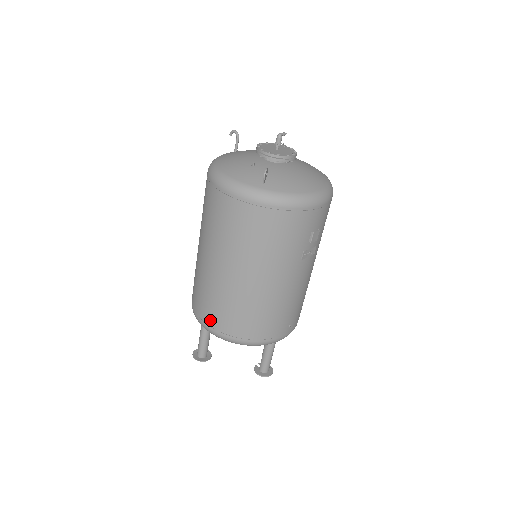
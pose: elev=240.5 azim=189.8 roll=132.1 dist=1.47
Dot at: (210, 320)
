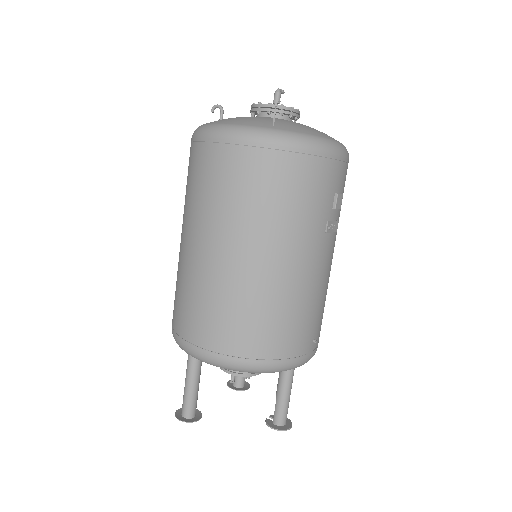
Dot at: (206, 339)
